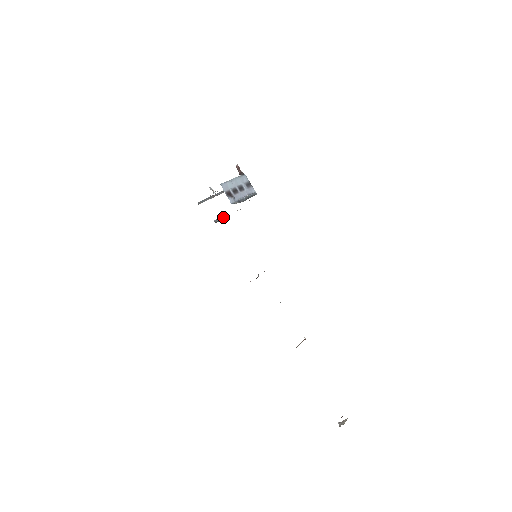
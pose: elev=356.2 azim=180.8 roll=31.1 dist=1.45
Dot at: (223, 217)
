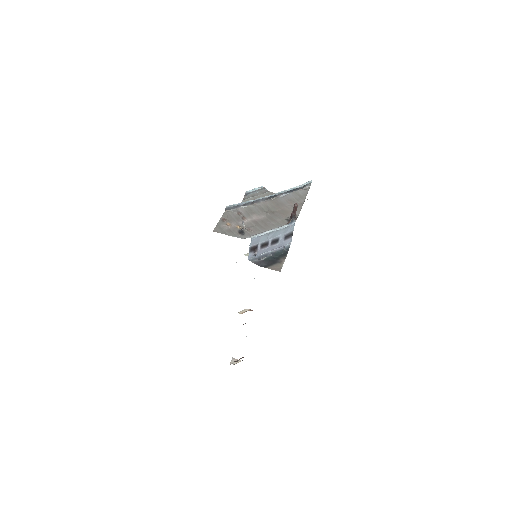
Dot at: (259, 190)
